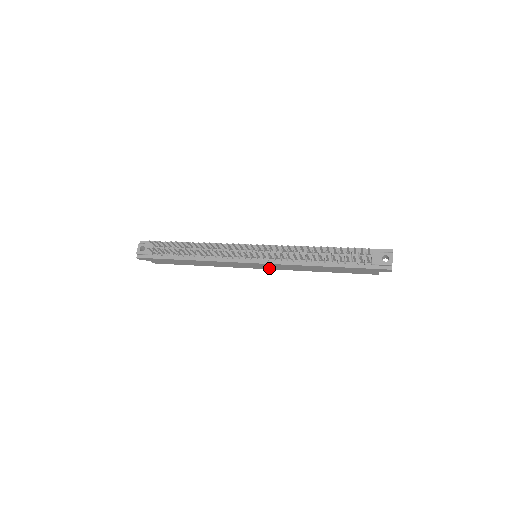
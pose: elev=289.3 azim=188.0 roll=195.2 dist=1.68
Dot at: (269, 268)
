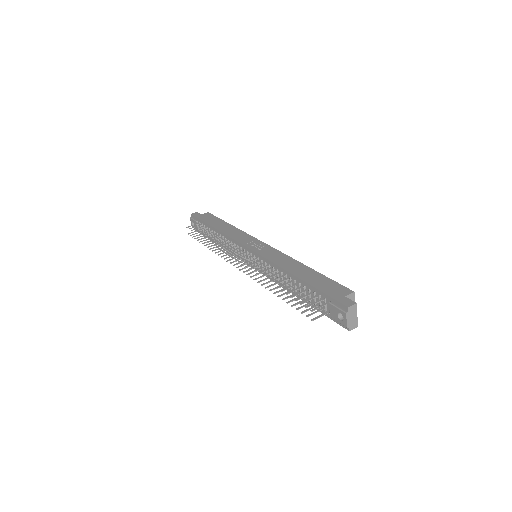
Dot at: occluded
